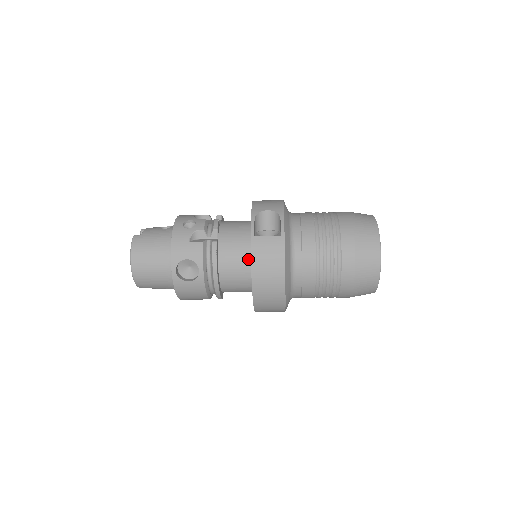
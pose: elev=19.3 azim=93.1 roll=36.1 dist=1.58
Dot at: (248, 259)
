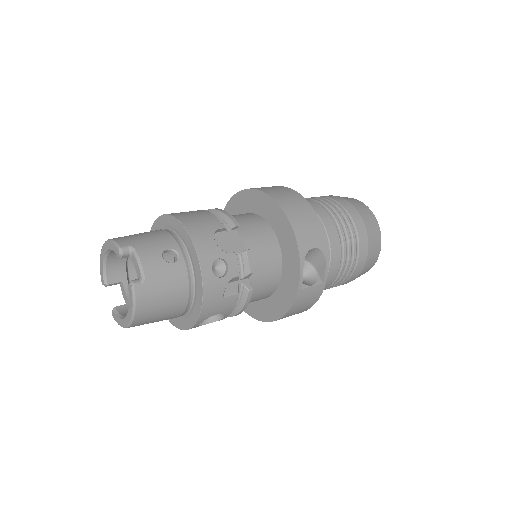
Dot at: (272, 291)
